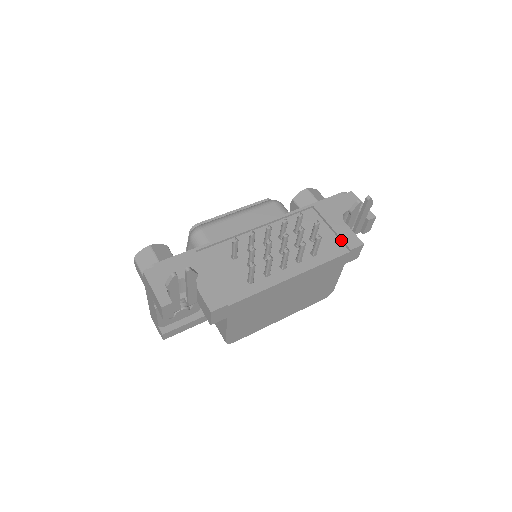
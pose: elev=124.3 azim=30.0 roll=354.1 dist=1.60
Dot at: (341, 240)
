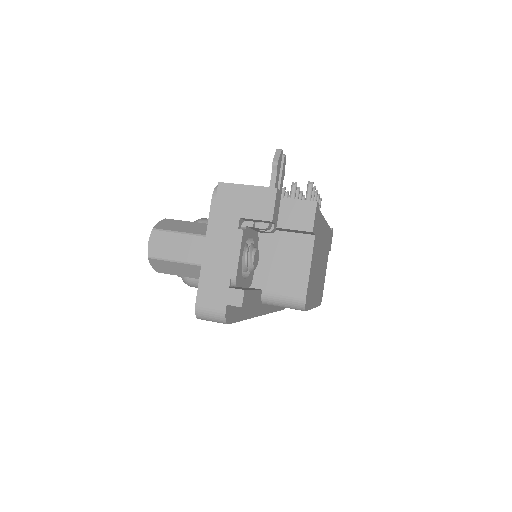
Dot at: occluded
